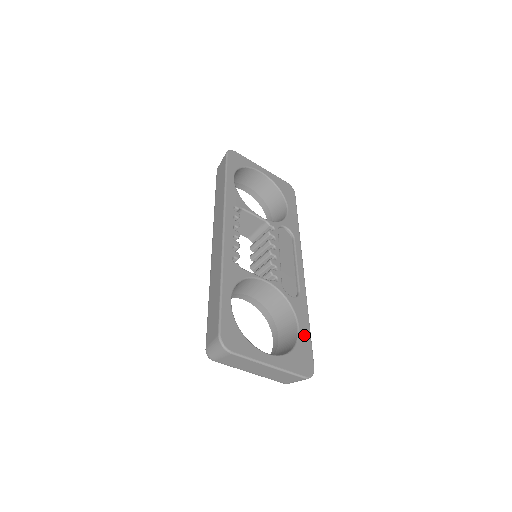
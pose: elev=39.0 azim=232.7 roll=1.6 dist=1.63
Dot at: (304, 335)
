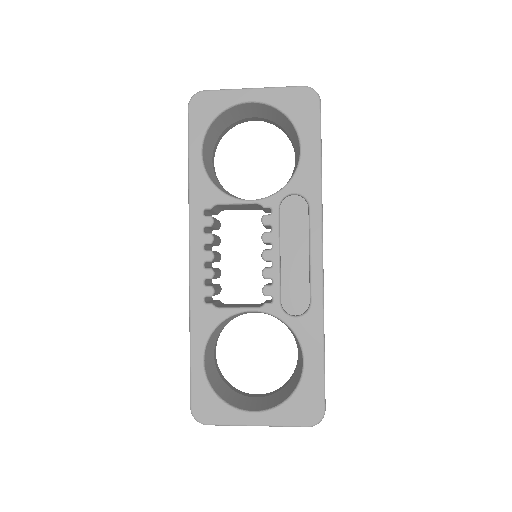
Dot at: (312, 369)
